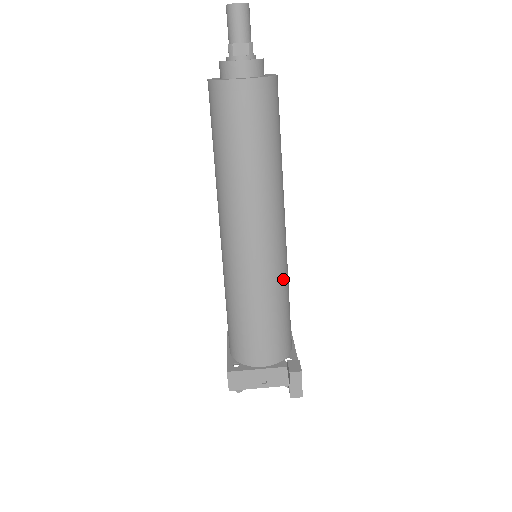
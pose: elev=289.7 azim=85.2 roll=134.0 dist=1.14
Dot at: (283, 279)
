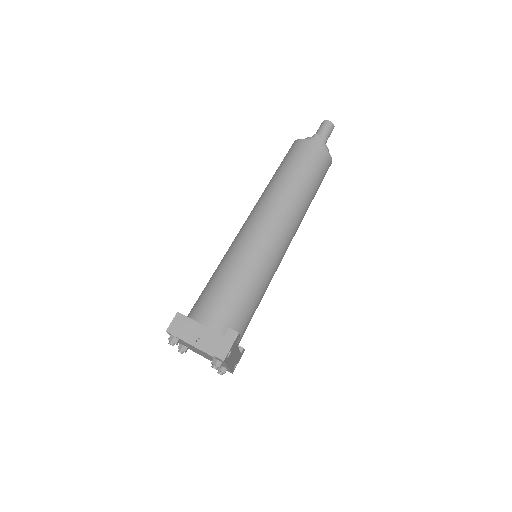
Dot at: (267, 272)
